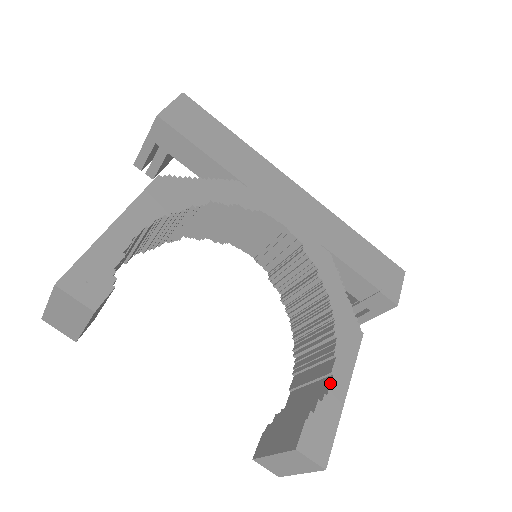
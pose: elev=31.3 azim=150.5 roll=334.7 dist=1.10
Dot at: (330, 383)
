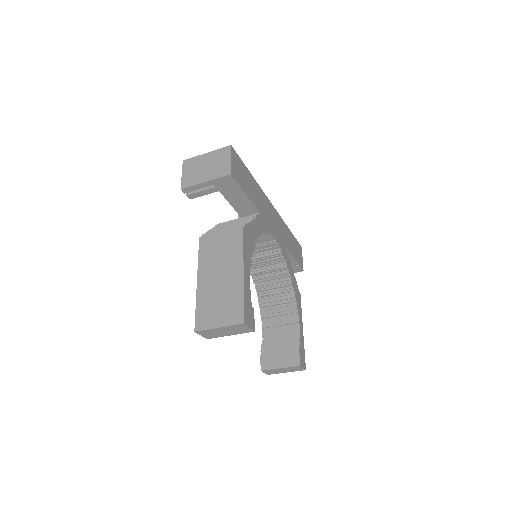
Dot at: (300, 328)
